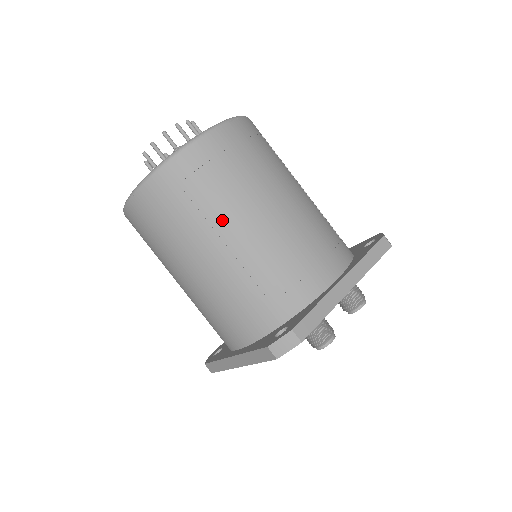
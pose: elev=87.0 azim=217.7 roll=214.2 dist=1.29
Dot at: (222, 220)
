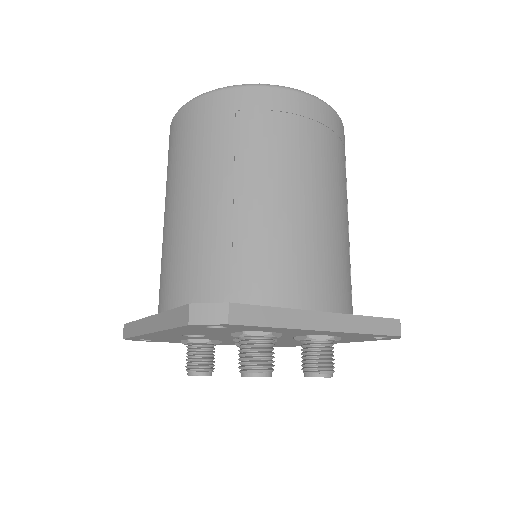
Dot at: (249, 167)
